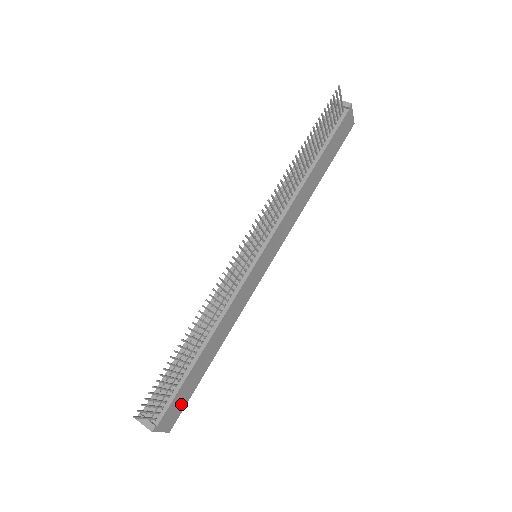
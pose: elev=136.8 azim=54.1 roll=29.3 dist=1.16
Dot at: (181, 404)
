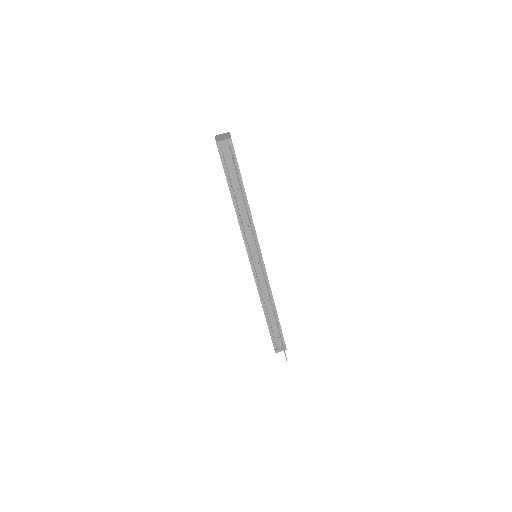
Dot at: occluded
